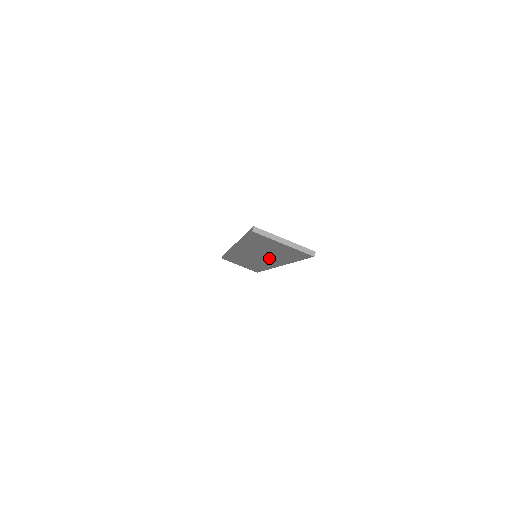
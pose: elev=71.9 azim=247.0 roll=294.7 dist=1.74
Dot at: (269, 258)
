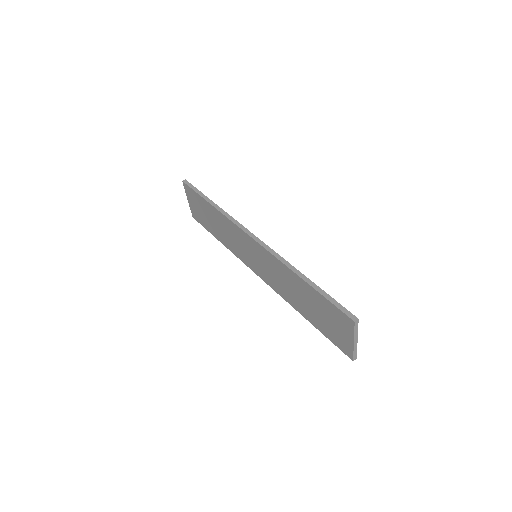
Dot at: (277, 282)
